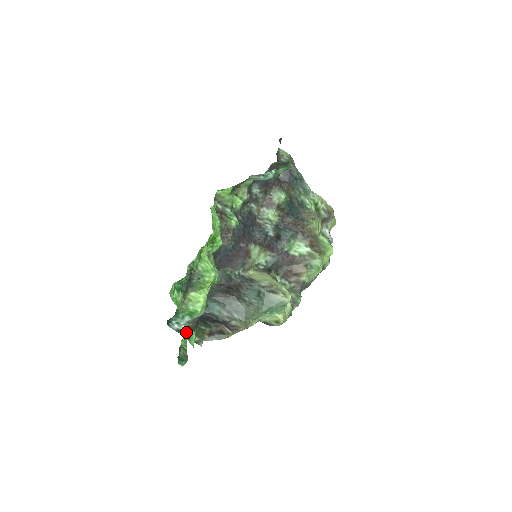
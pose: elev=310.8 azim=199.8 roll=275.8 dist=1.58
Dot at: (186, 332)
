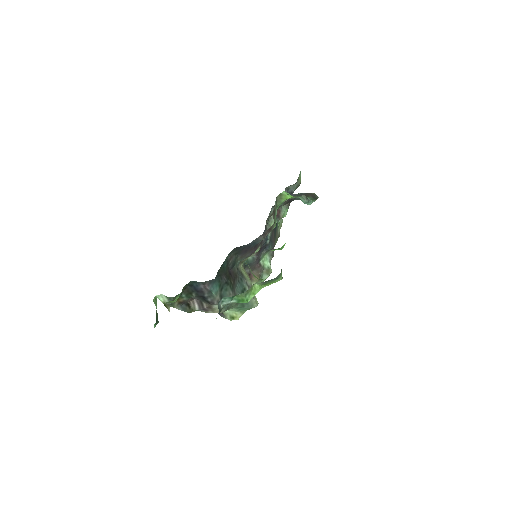
Dot at: occluded
